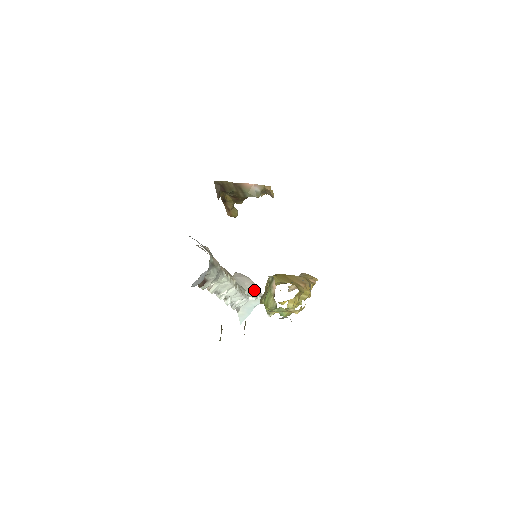
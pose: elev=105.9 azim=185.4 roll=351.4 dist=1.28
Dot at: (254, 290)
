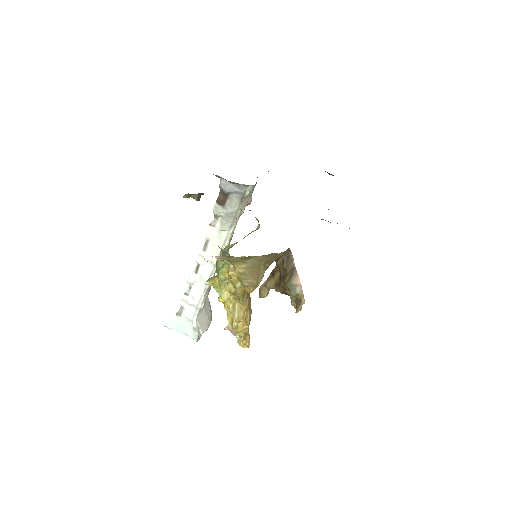
Dot at: (203, 326)
